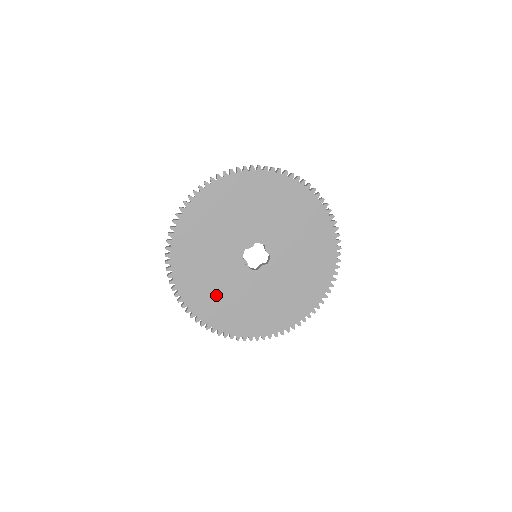
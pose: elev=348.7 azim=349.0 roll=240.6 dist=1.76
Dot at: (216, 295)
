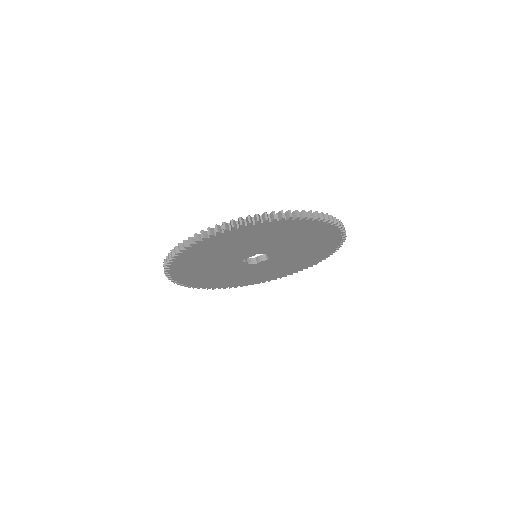
Dot at: (216, 278)
